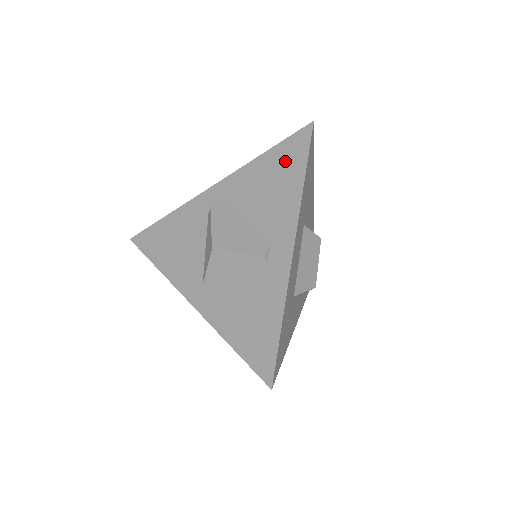
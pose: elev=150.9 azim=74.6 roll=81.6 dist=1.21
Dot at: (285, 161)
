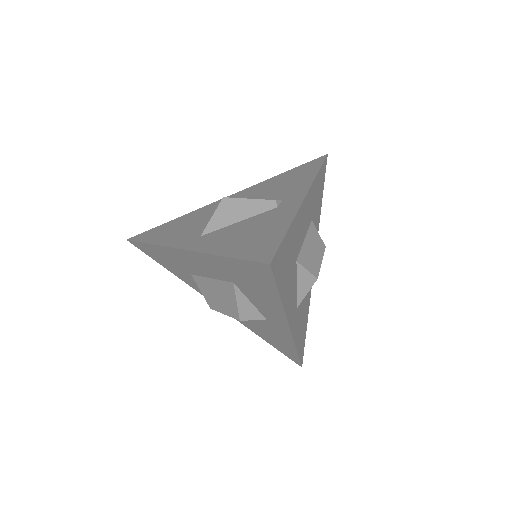
Dot at: (301, 170)
